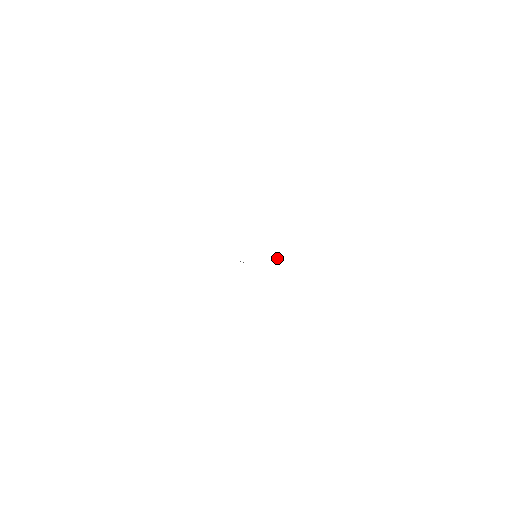
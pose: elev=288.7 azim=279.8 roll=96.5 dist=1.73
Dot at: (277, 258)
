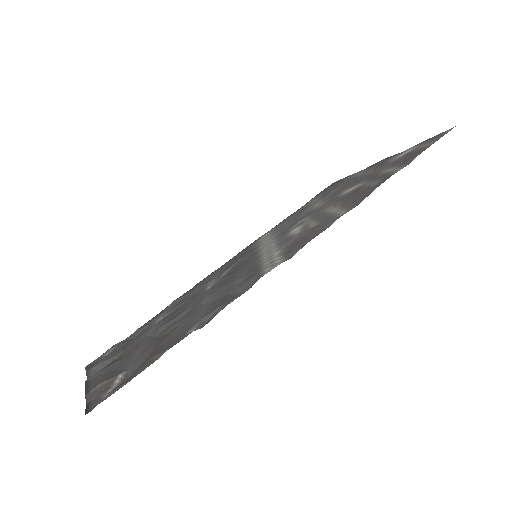
Dot at: (283, 235)
